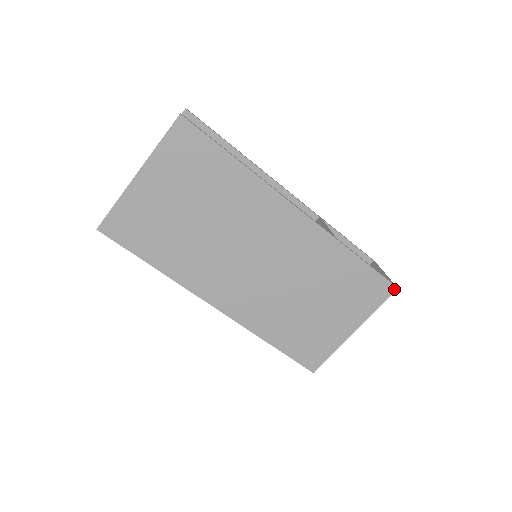
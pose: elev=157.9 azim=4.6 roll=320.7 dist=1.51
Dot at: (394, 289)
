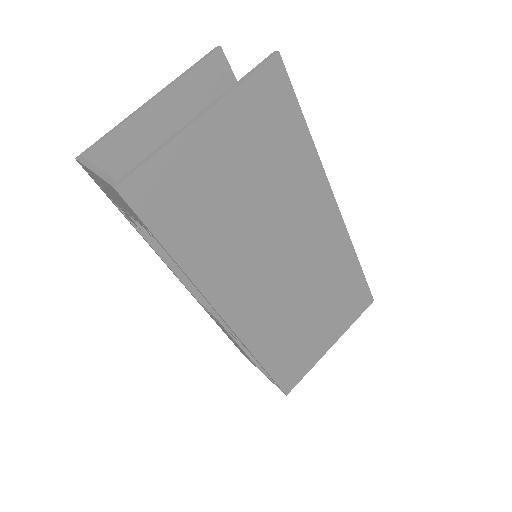
Dot at: (371, 302)
